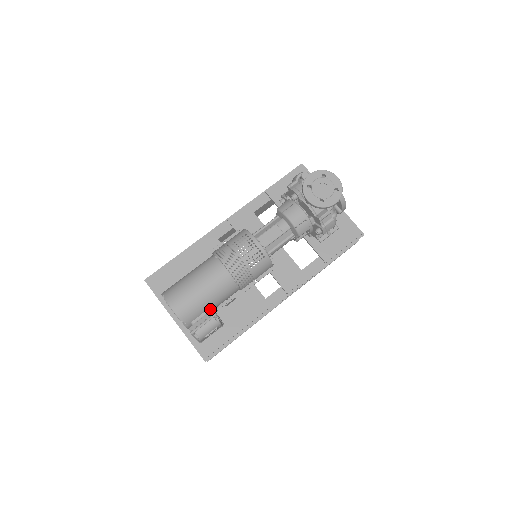
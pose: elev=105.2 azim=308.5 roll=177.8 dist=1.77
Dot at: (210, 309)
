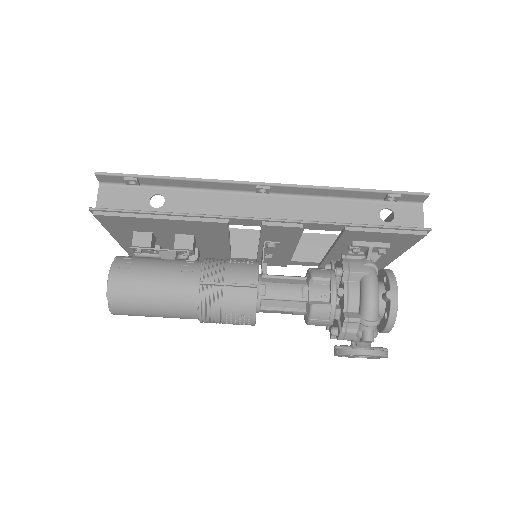
Dot at: occluded
